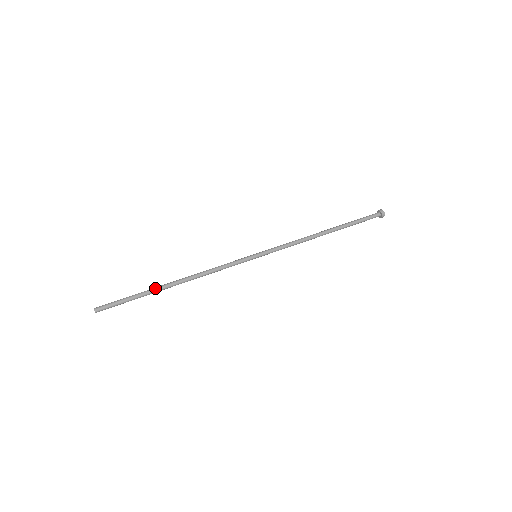
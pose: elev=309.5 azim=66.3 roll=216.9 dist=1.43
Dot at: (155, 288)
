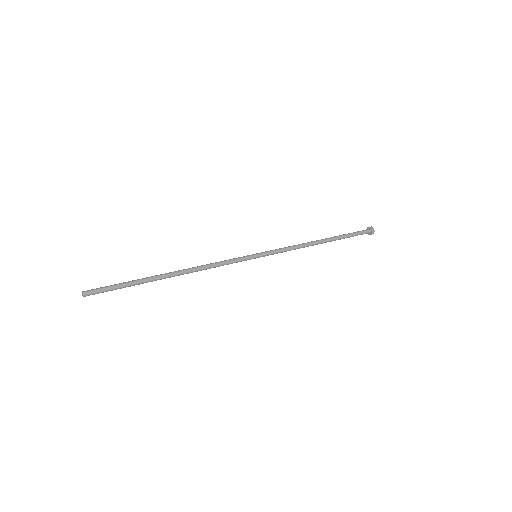
Dot at: (151, 276)
